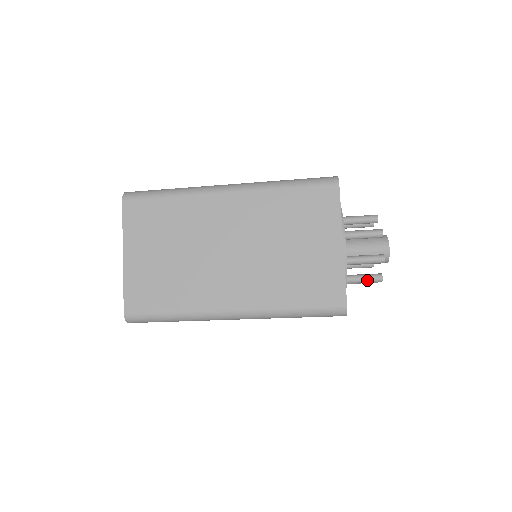
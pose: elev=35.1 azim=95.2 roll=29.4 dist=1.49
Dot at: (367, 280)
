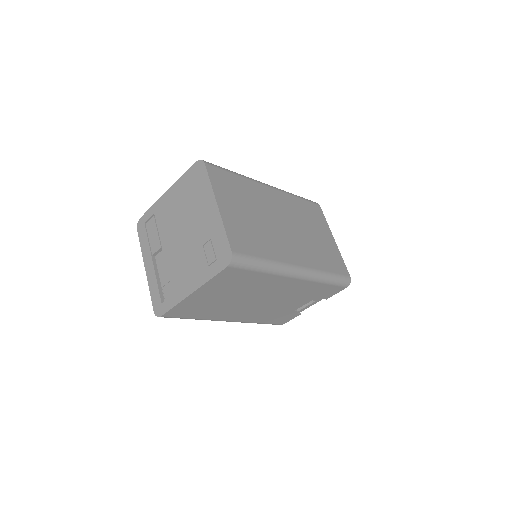
Dot at: occluded
